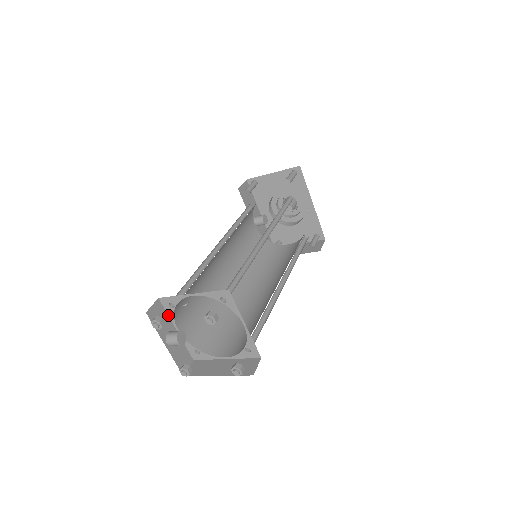
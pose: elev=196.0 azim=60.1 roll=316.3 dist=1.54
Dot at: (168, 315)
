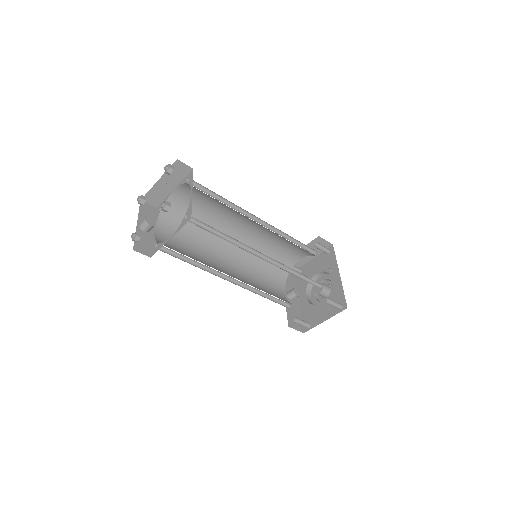
Dot at: (155, 220)
